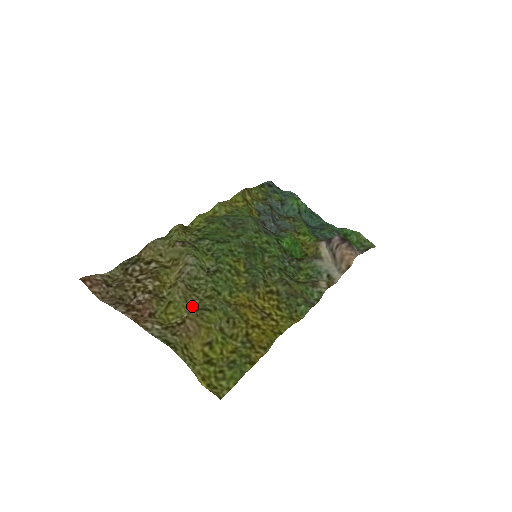
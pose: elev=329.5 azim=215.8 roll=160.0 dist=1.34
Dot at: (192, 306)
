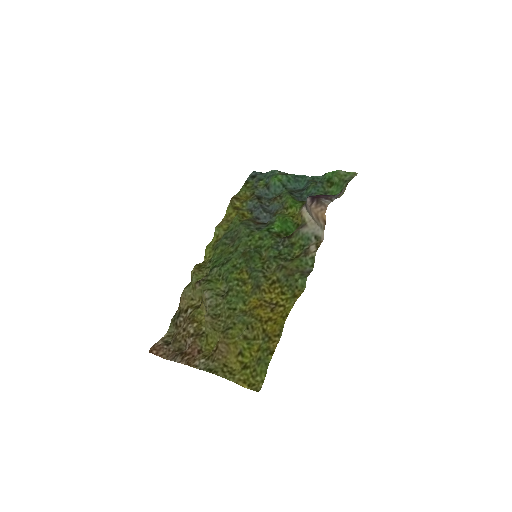
Dot at: (219, 331)
